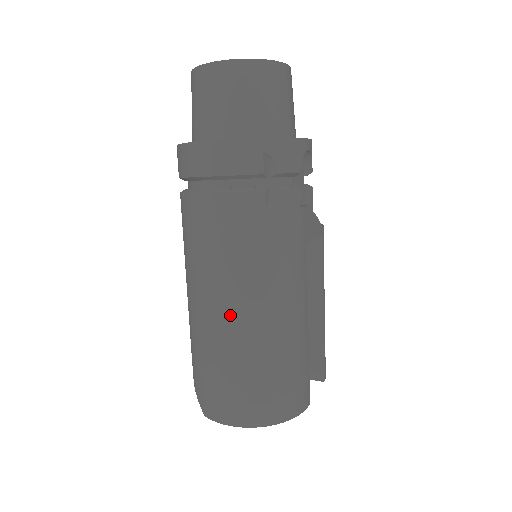
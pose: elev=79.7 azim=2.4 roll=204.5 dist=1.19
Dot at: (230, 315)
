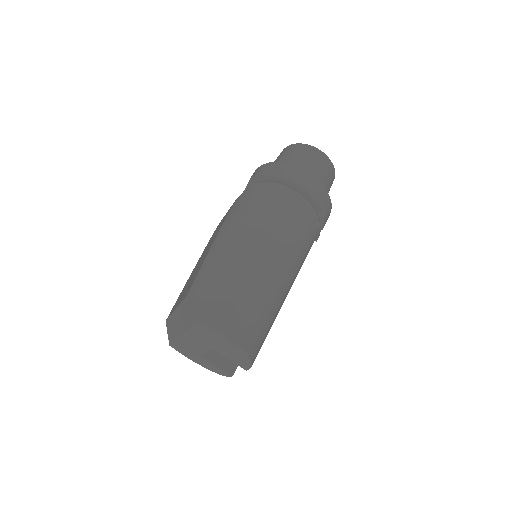
Dot at: (270, 261)
